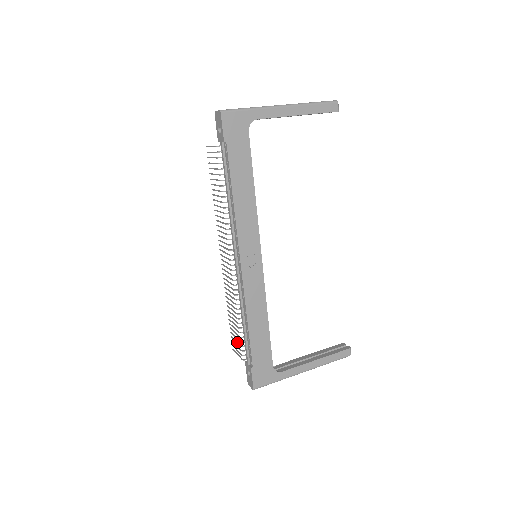
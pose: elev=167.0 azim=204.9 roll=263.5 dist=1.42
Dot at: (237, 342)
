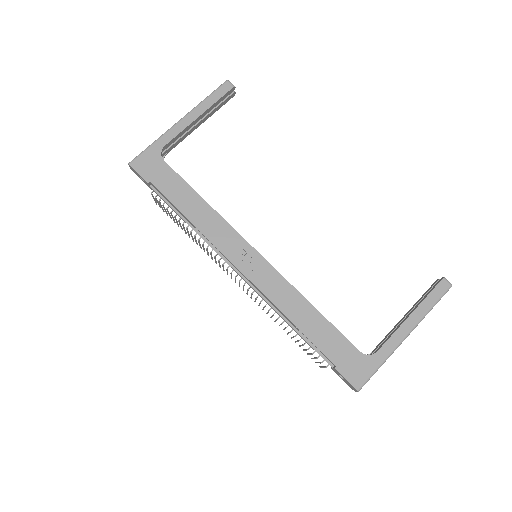
Dot at: (309, 353)
